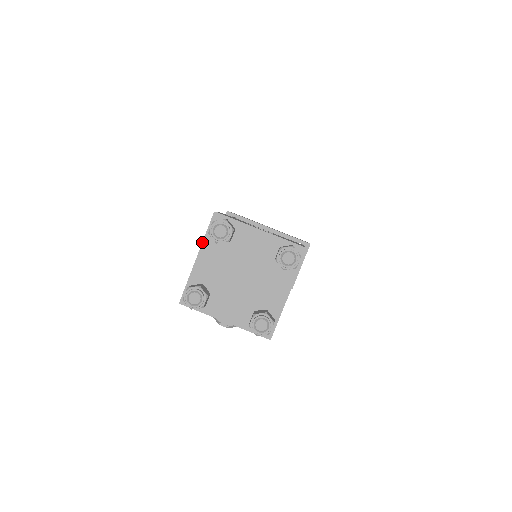
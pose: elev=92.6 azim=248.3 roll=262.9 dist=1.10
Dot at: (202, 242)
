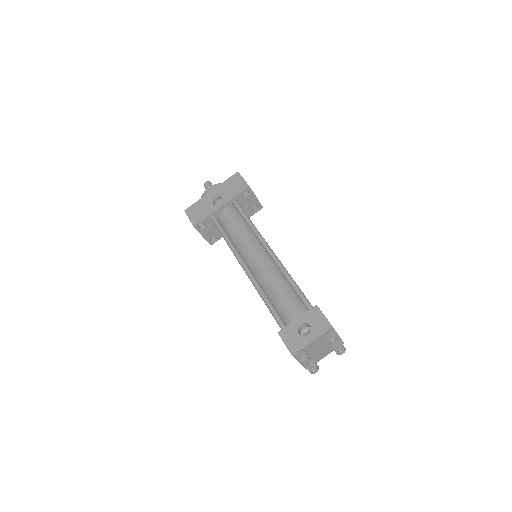
Dot at: occluded
